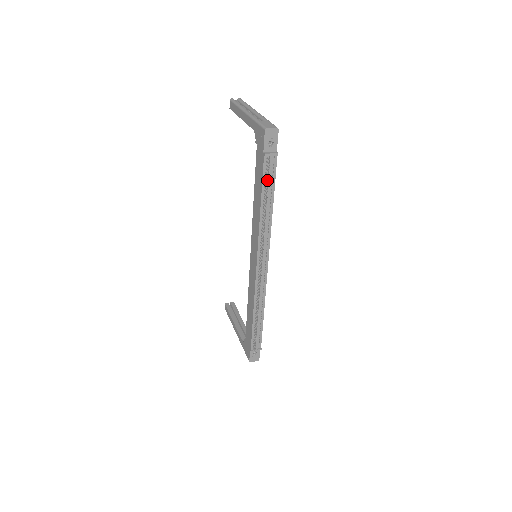
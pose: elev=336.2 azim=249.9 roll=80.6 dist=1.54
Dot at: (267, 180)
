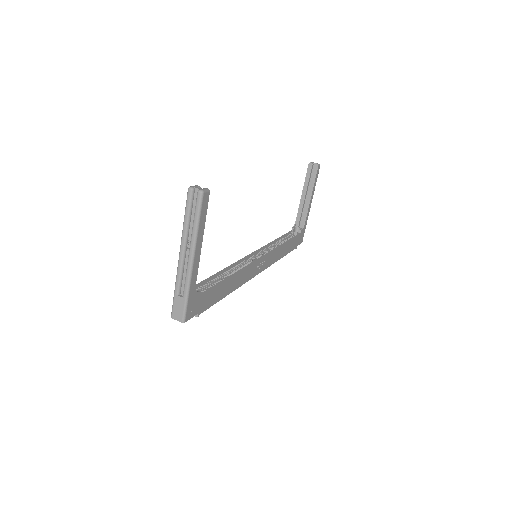
Dot at: occluded
